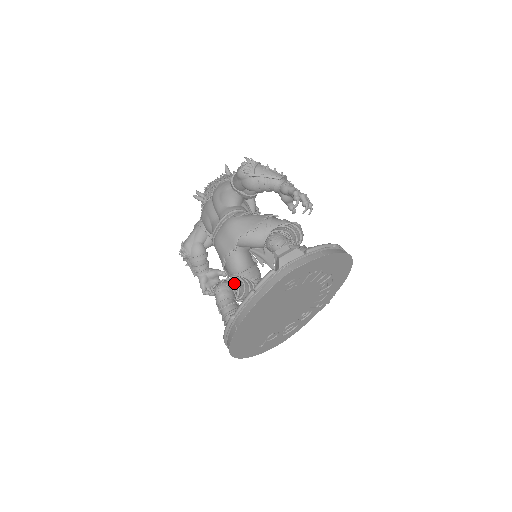
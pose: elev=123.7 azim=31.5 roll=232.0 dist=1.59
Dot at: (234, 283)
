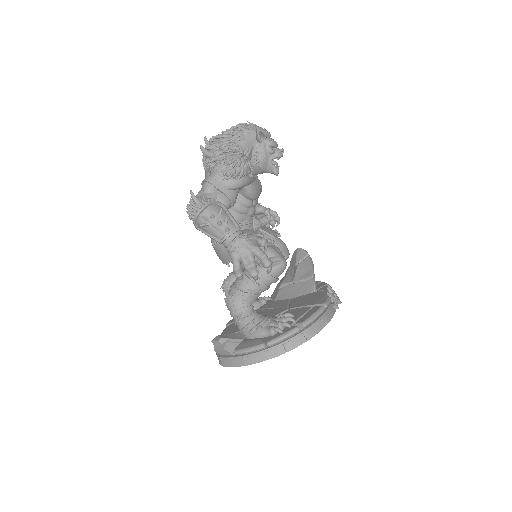
Dot at: occluded
